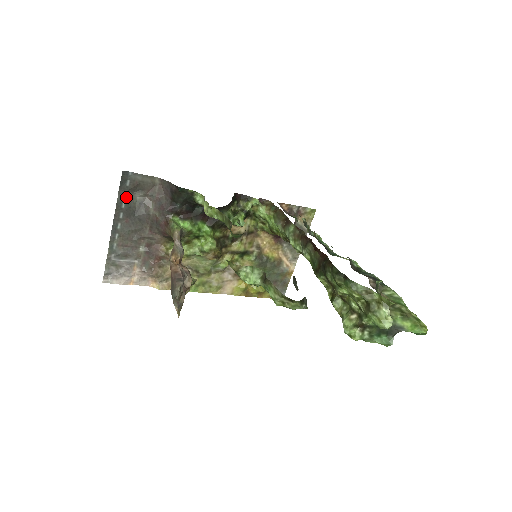
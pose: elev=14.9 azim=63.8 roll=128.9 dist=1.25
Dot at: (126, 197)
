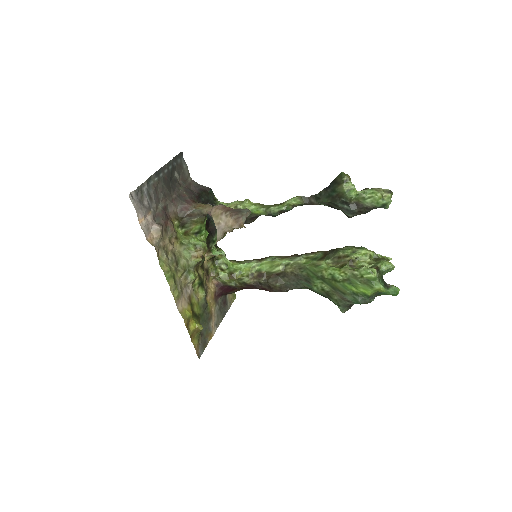
Dot at: (173, 166)
